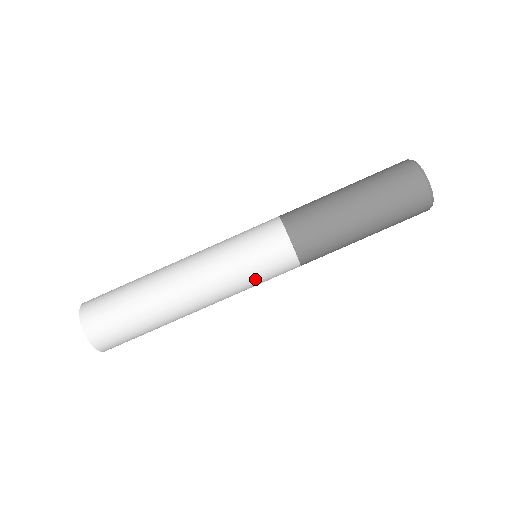
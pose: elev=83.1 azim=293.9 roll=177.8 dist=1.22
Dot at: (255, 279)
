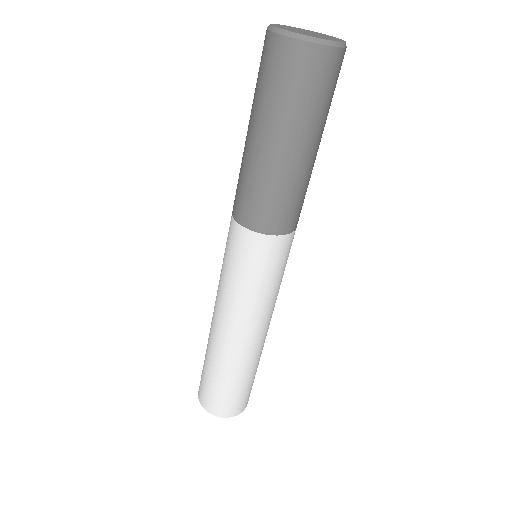
Dot at: occluded
